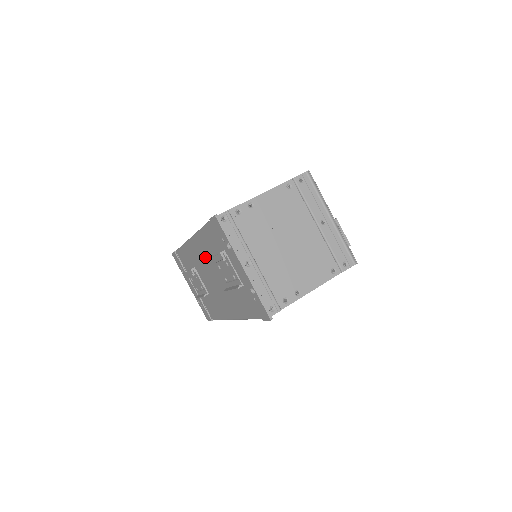
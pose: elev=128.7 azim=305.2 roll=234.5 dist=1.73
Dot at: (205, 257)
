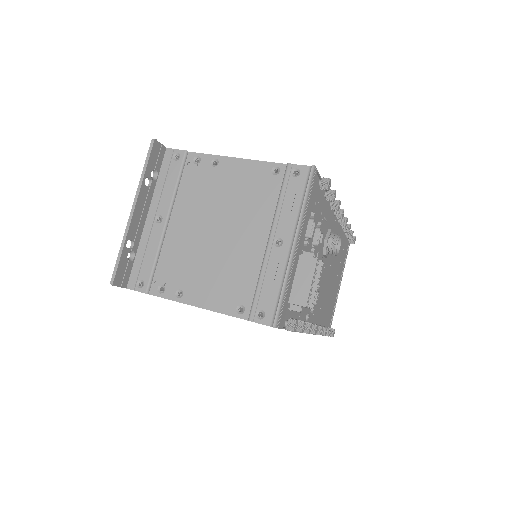
Dot at: occluded
